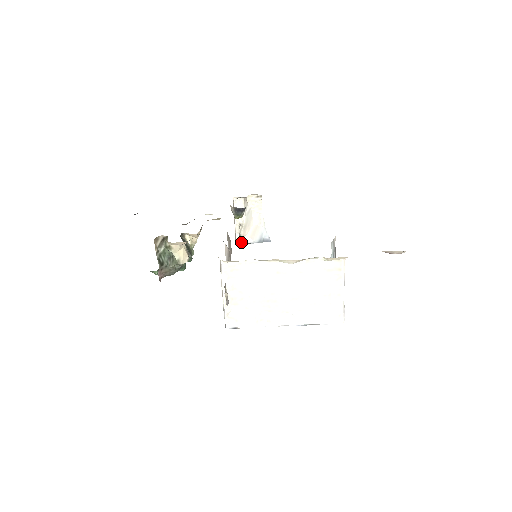
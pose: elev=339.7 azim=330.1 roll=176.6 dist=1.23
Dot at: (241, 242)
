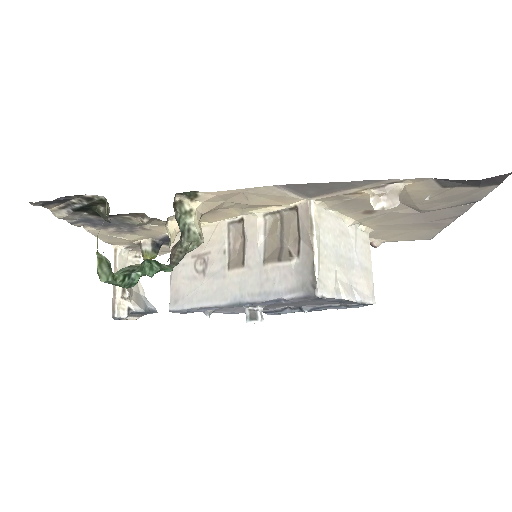
Dot at: (121, 311)
